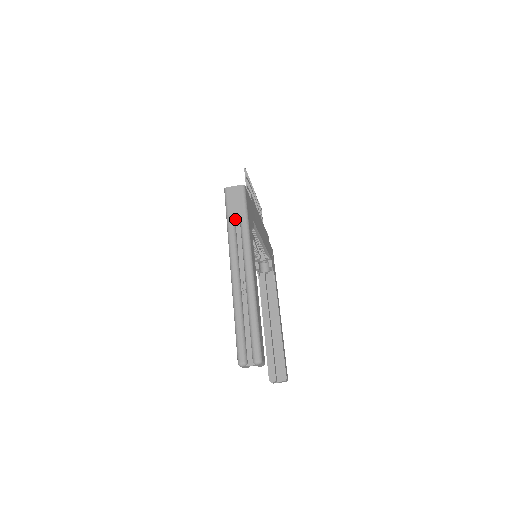
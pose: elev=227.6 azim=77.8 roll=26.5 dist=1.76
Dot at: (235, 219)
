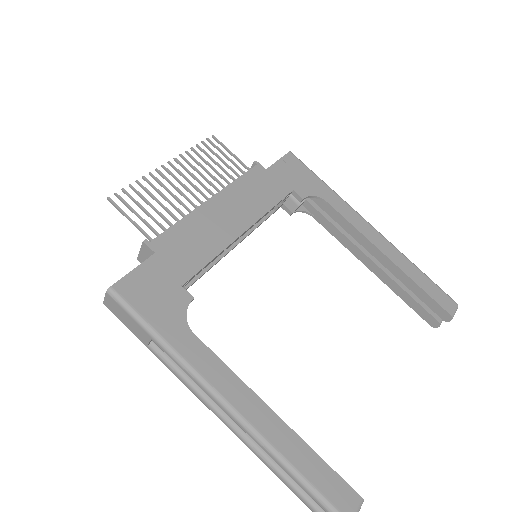
Dot at: occluded
